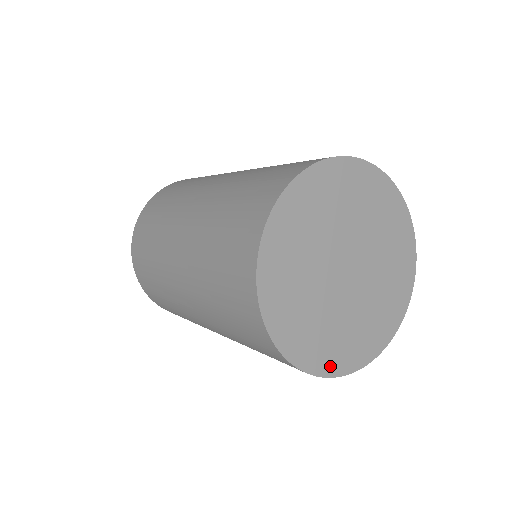
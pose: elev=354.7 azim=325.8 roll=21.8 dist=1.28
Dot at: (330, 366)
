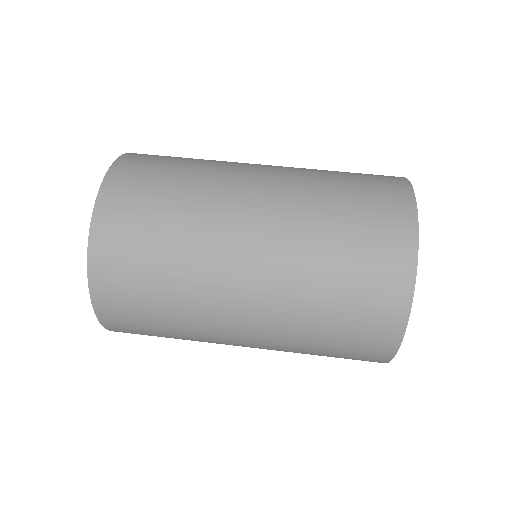
Dot at: occluded
